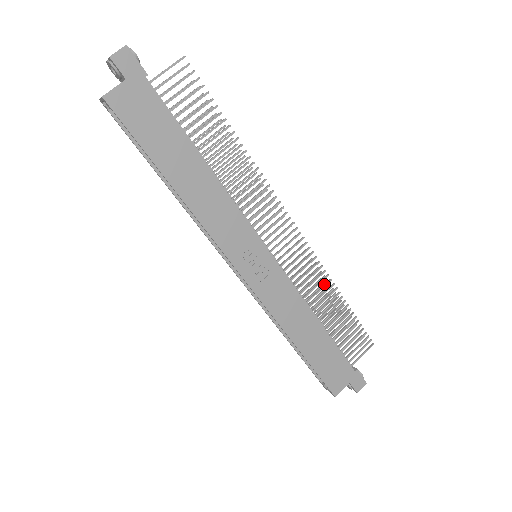
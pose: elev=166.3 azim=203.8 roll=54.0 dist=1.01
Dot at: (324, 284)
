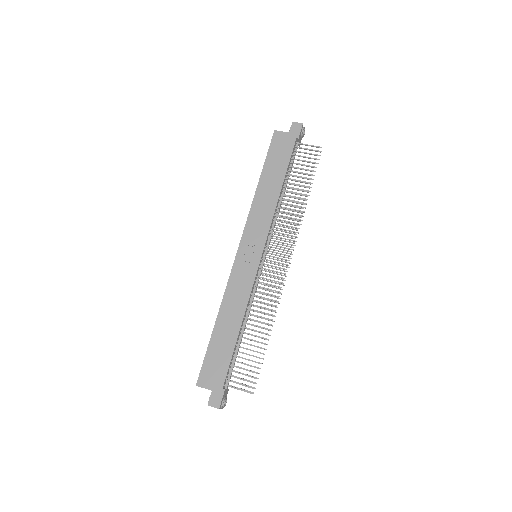
Dot at: (268, 313)
